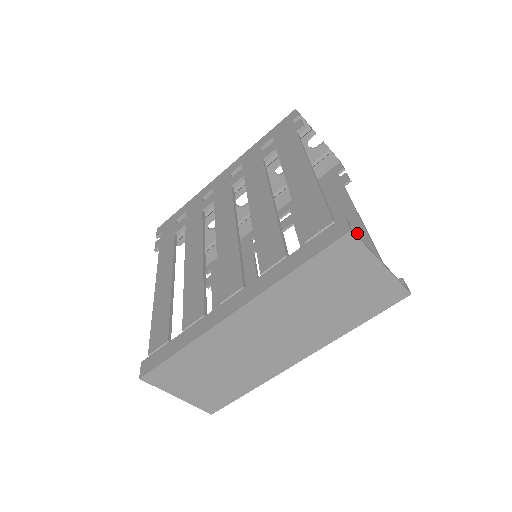
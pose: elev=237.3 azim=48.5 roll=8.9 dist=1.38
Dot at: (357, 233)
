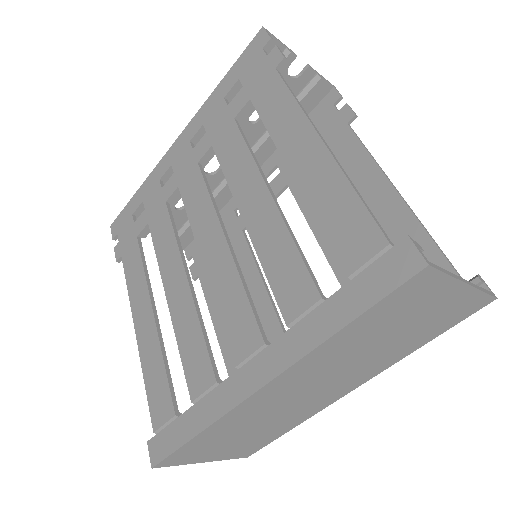
Dot at: (388, 201)
